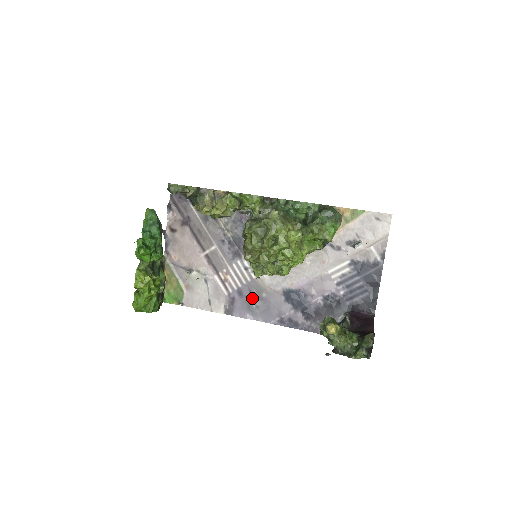
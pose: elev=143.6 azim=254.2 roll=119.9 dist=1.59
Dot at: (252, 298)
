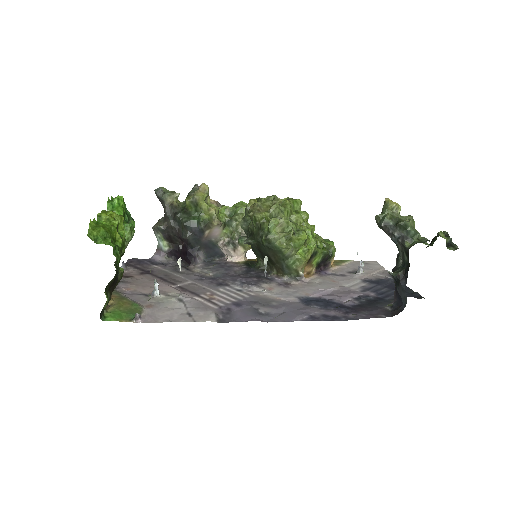
Dot at: (257, 307)
